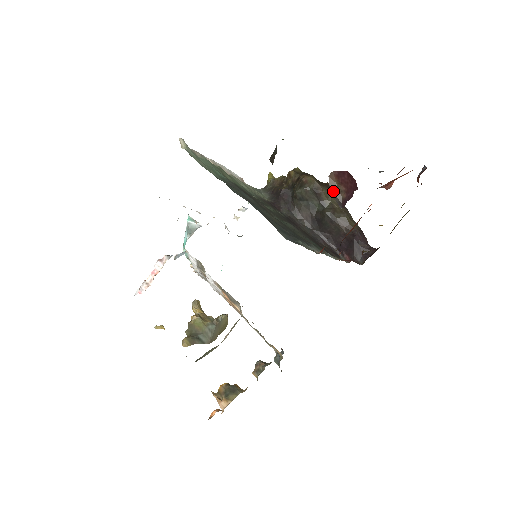
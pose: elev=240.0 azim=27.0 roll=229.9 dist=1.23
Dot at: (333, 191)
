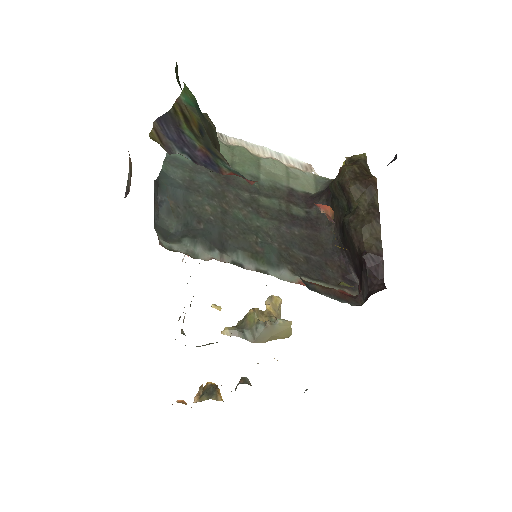
Dot at: (129, 175)
